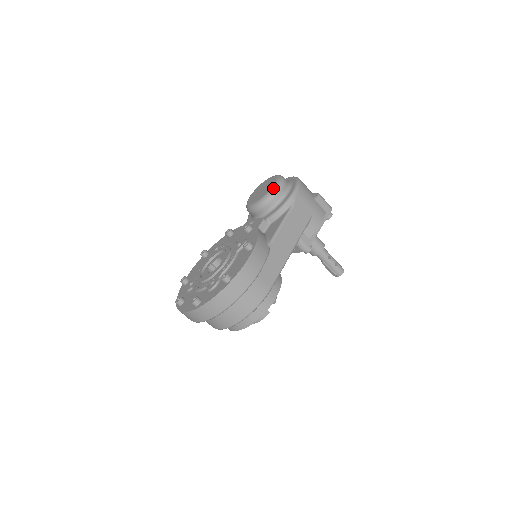
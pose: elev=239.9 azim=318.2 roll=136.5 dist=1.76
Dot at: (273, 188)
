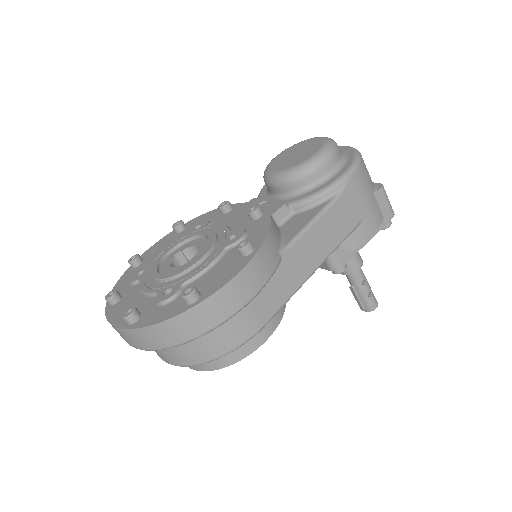
Dot at: (315, 157)
